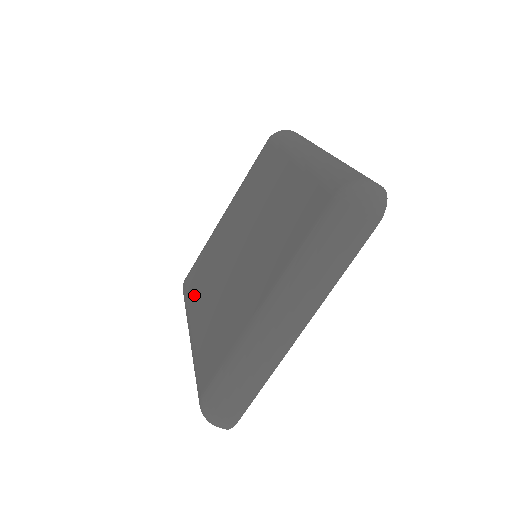
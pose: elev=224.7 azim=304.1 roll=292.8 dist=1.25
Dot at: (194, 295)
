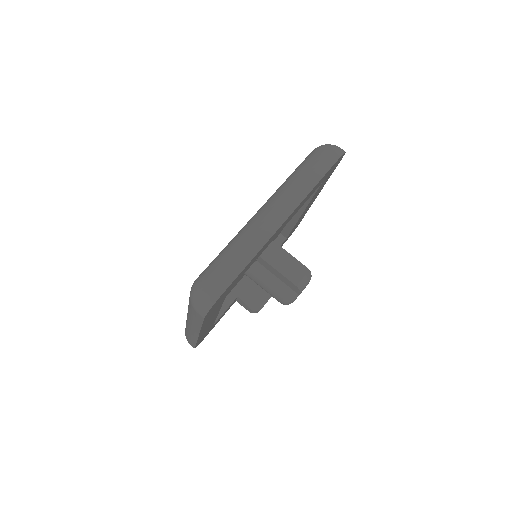
Dot at: occluded
